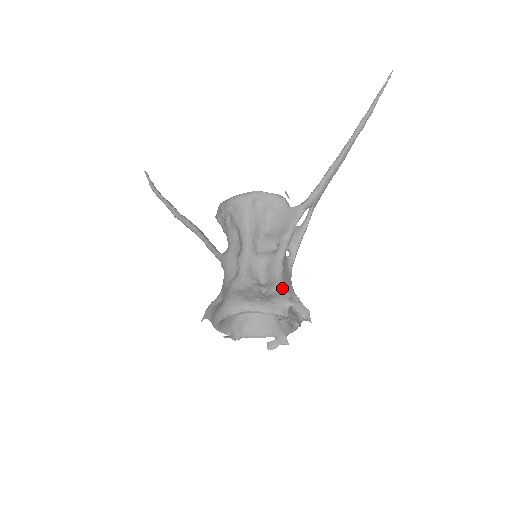
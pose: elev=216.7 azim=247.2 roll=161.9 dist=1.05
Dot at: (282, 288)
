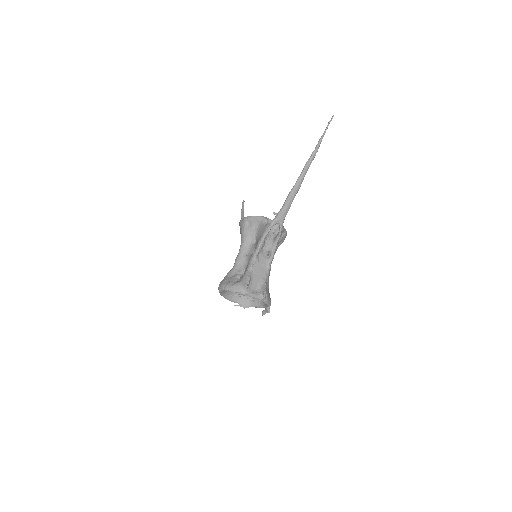
Dot at: (246, 277)
